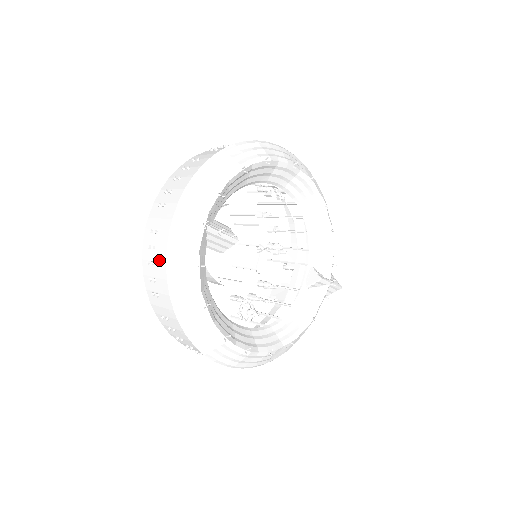
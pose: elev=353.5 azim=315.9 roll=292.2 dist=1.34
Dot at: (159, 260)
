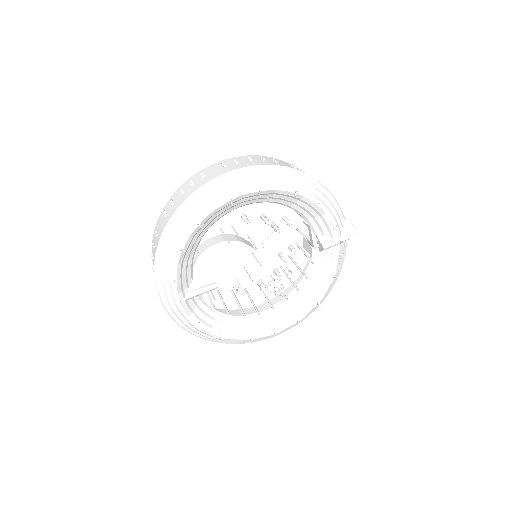
Dot at: occluded
